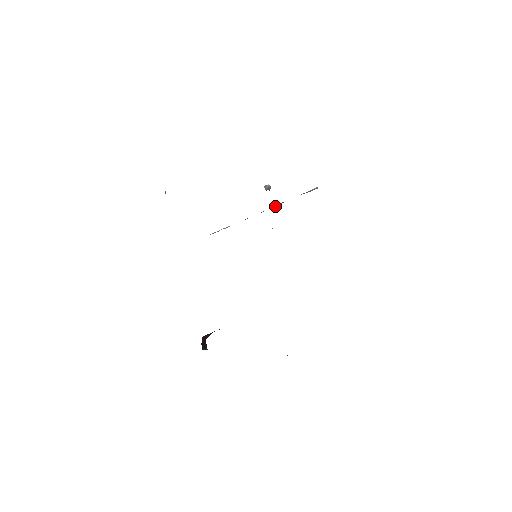
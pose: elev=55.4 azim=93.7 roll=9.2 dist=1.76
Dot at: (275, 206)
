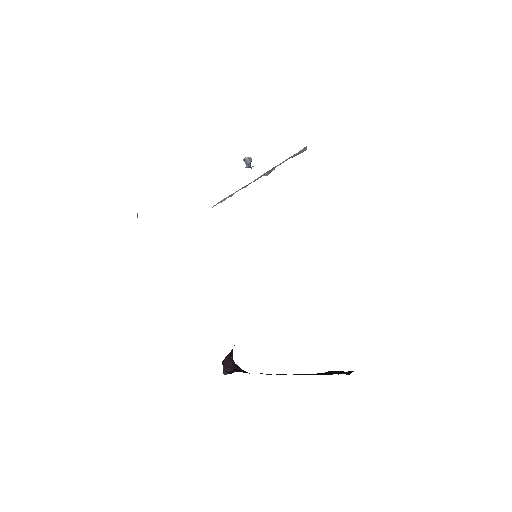
Dot at: (268, 172)
